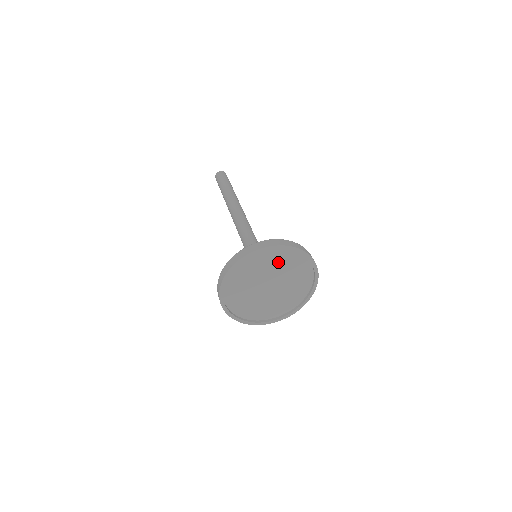
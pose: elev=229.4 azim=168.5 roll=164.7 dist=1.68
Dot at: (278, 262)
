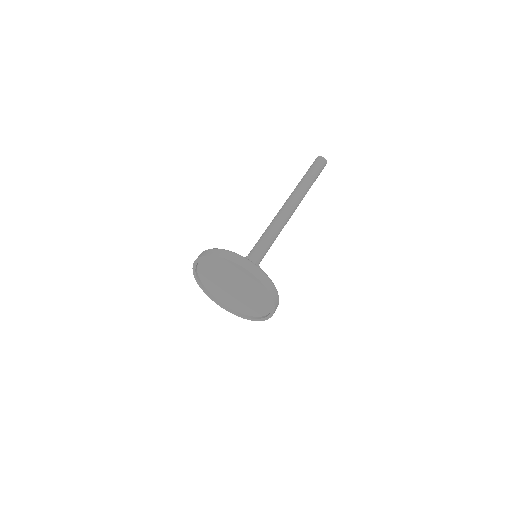
Dot at: (236, 273)
